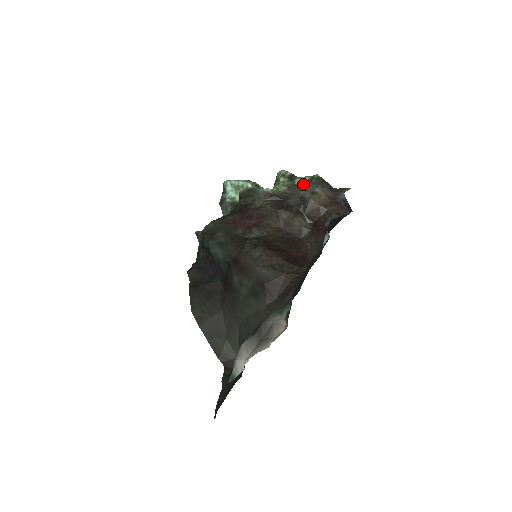
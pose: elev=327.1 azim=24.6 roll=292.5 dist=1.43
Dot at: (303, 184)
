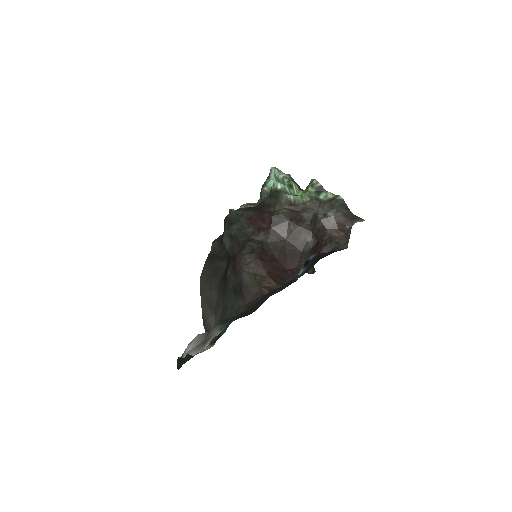
Dot at: (324, 201)
